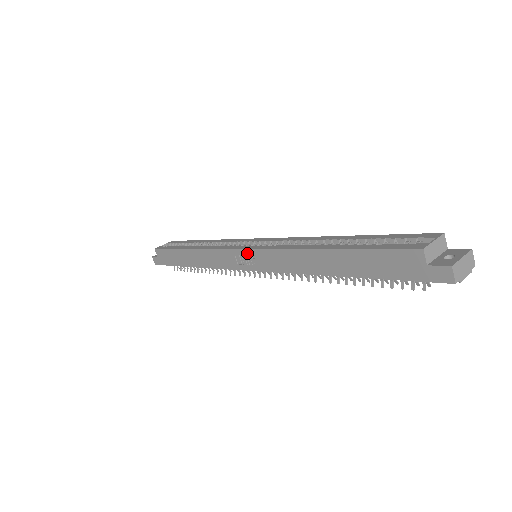
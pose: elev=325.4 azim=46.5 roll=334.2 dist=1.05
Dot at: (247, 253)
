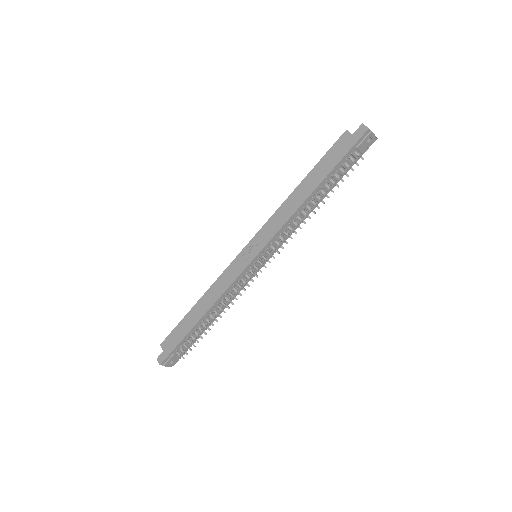
Dot at: (250, 245)
